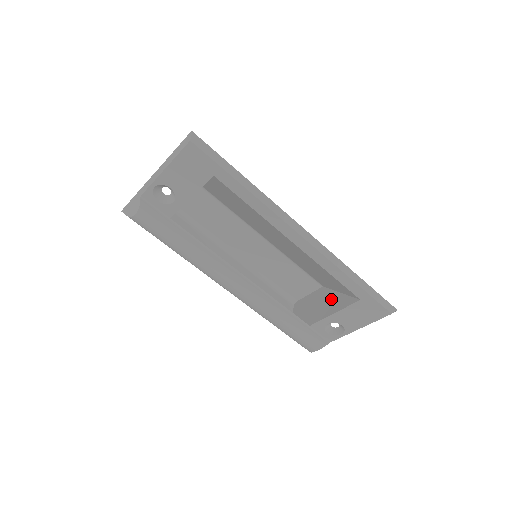
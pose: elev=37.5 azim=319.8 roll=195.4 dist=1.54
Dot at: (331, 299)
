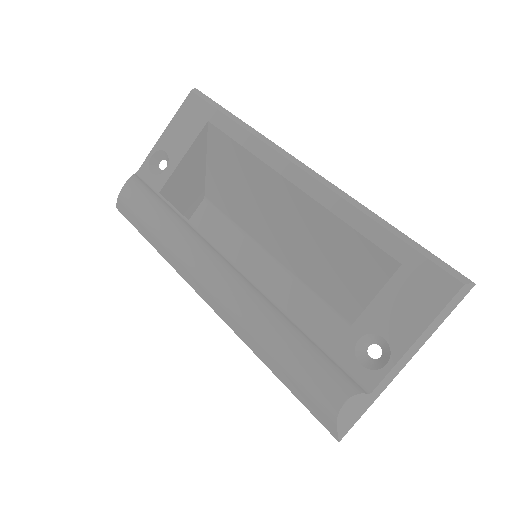
Dot at: occluded
